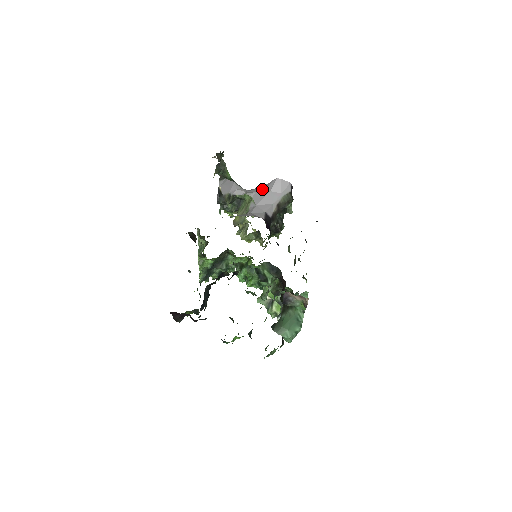
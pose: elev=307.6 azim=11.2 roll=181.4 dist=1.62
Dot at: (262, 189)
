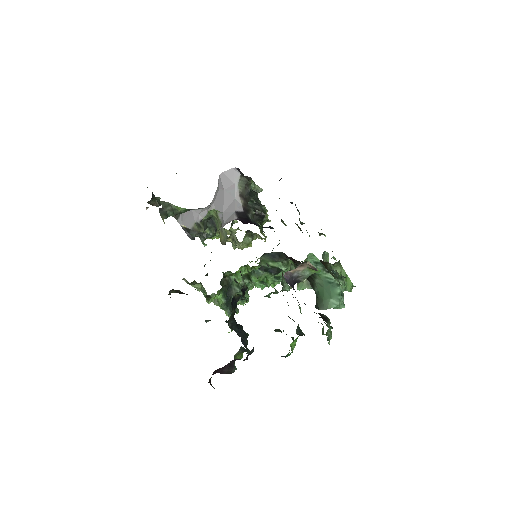
Dot at: (217, 195)
